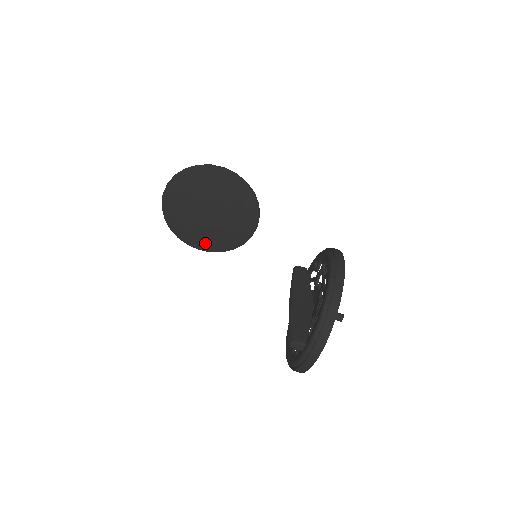
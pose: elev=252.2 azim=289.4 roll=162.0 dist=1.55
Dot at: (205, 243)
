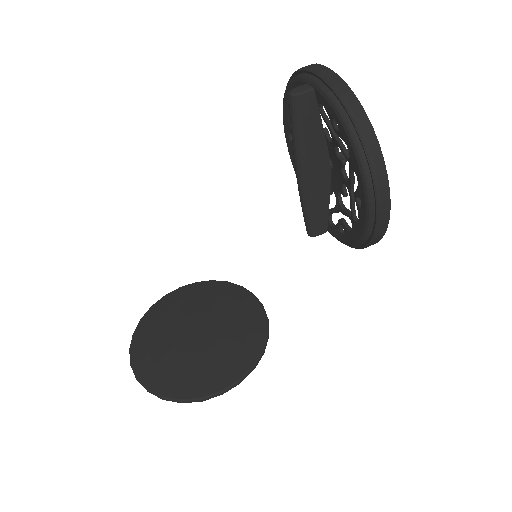
Dot at: (221, 373)
